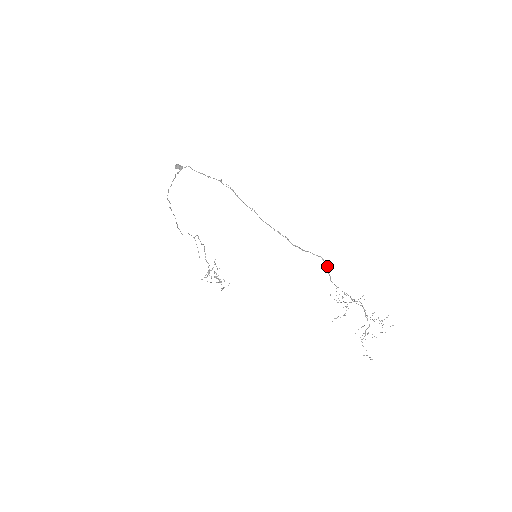
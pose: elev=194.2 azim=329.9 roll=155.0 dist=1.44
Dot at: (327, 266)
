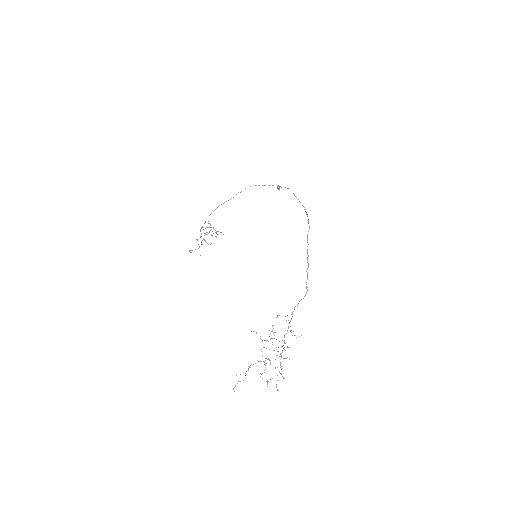
Dot at: occluded
